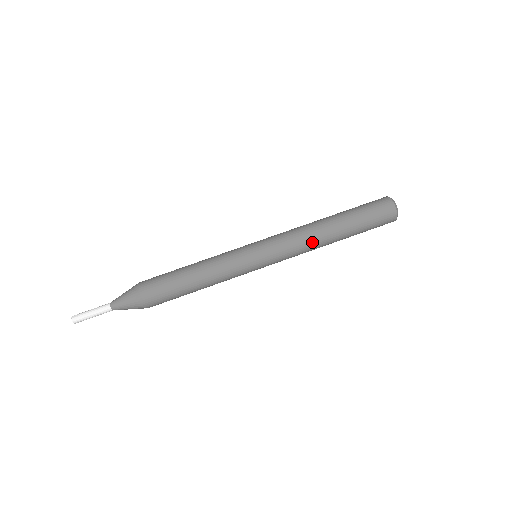
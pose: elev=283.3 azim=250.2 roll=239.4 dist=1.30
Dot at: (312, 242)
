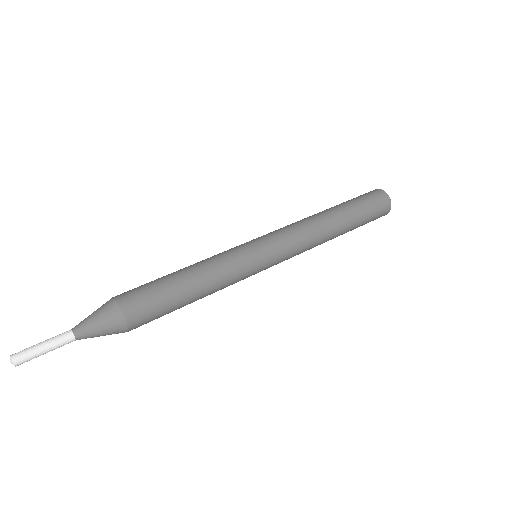
Dot at: (315, 227)
